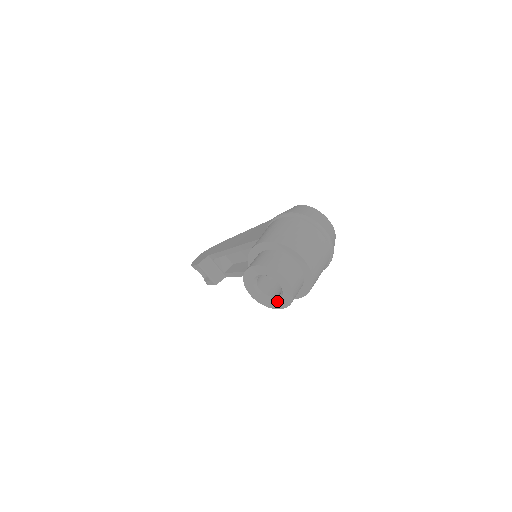
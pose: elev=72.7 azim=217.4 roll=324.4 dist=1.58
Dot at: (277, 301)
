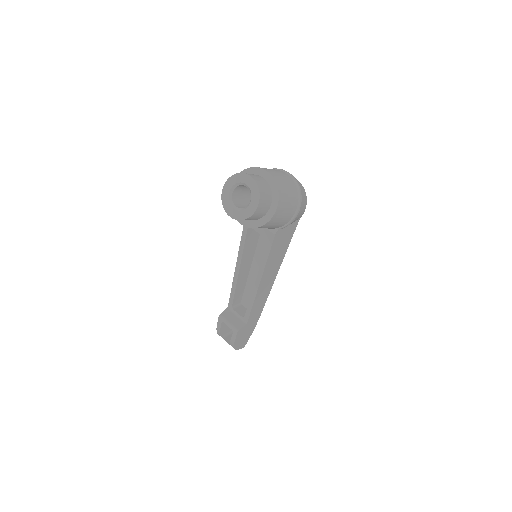
Dot at: (250, 205)
